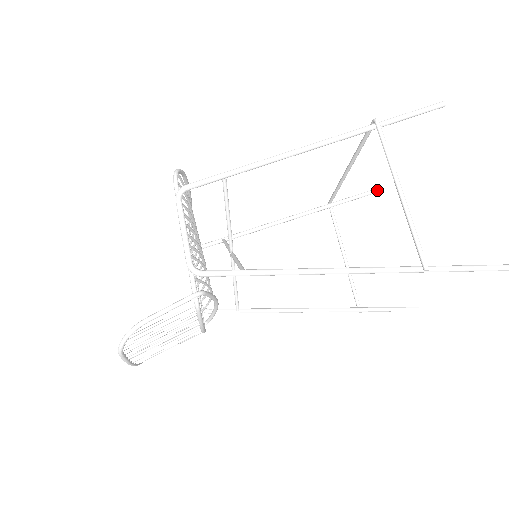
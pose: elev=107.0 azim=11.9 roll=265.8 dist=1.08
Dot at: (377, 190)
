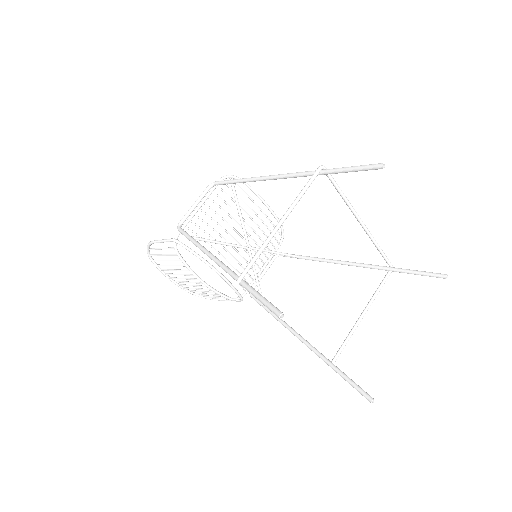
Dot at: (441, 275)
